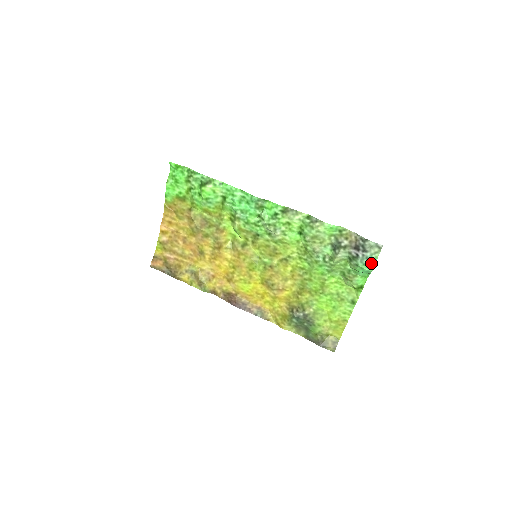
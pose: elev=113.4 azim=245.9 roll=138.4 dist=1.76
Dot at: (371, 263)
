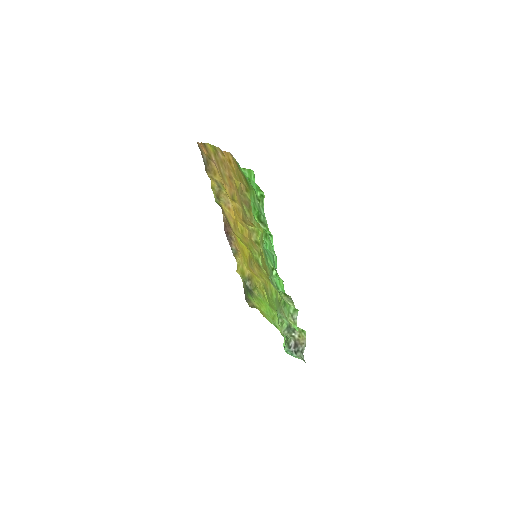
Dot at: (292, 355)
